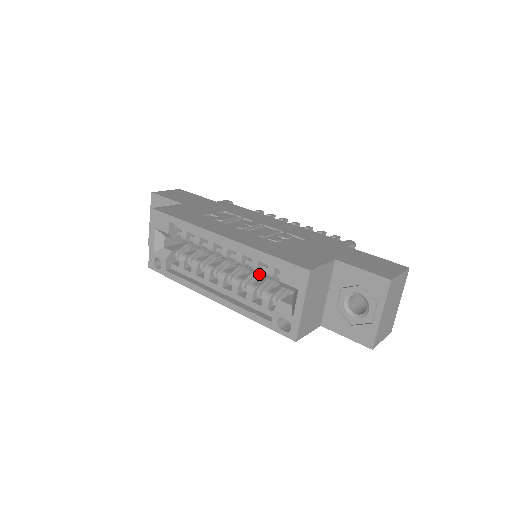
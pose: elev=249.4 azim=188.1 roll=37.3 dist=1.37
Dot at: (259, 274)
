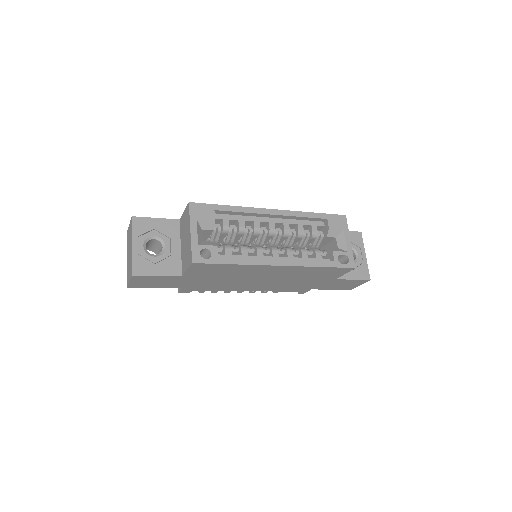
Dot at: occluded
